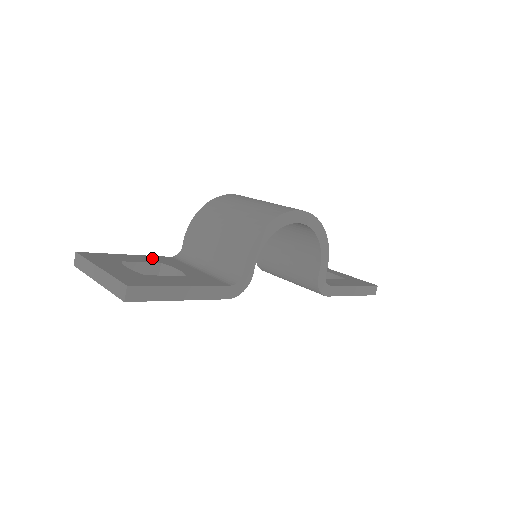
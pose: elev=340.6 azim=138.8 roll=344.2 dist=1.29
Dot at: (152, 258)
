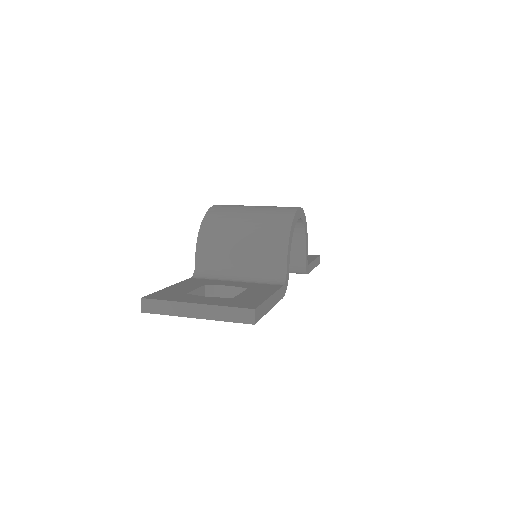
Dot at: (189, 283)
